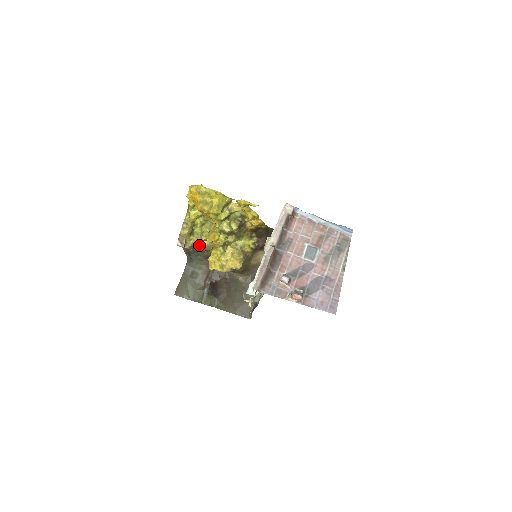
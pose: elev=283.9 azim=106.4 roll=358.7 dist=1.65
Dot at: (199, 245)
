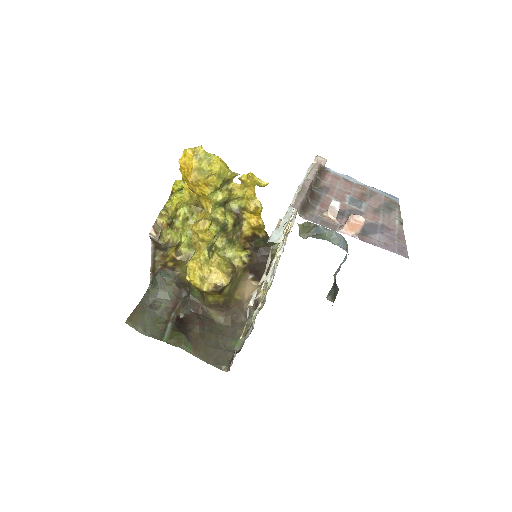
Dot at: (174, 251)
